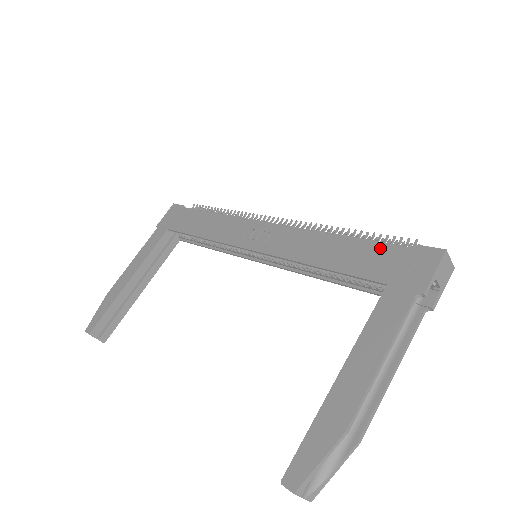
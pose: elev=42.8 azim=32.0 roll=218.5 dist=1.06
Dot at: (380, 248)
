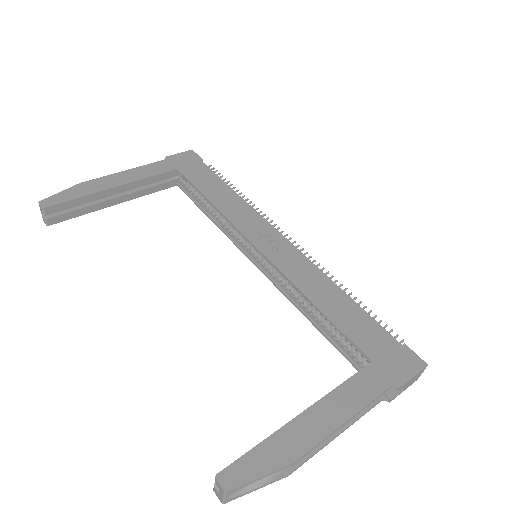
Dot at: (376, 328)
